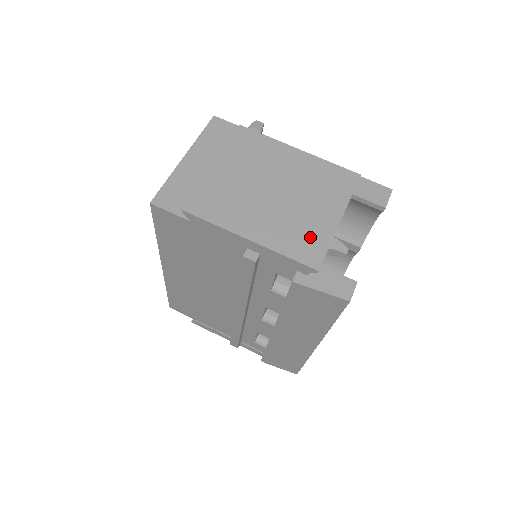
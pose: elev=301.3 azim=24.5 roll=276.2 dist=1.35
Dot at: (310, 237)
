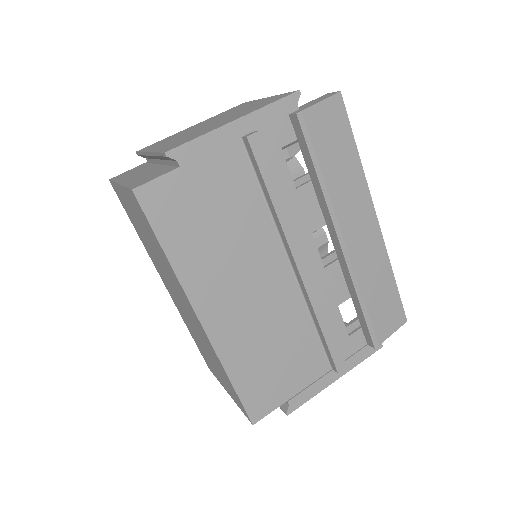
Dot at: (267, 101)
